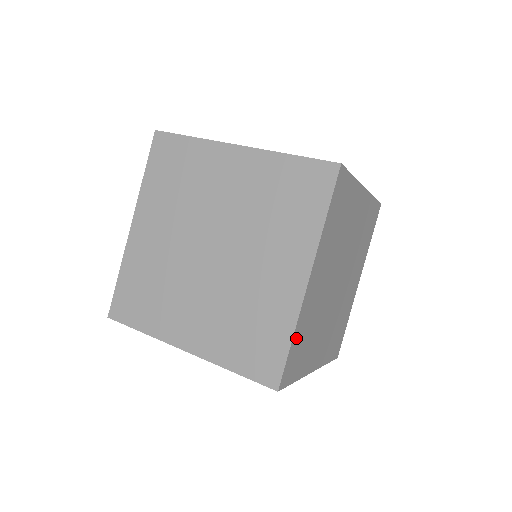
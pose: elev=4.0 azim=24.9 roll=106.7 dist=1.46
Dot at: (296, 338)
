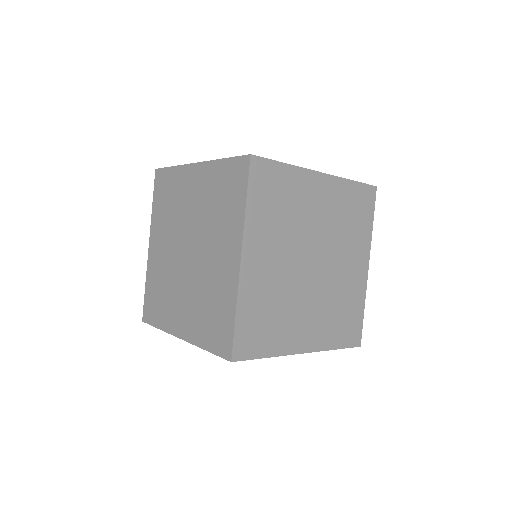
Dot at: (244, 314)
